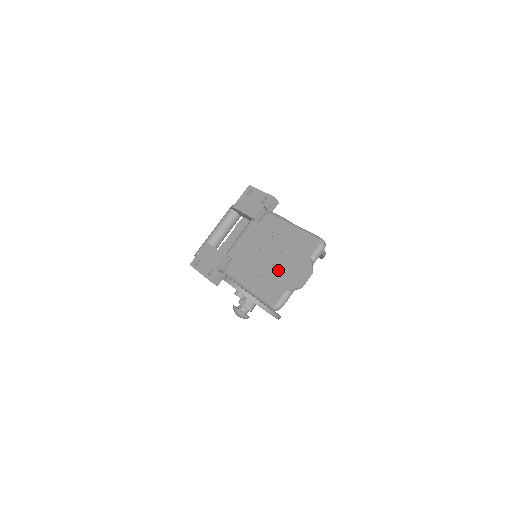
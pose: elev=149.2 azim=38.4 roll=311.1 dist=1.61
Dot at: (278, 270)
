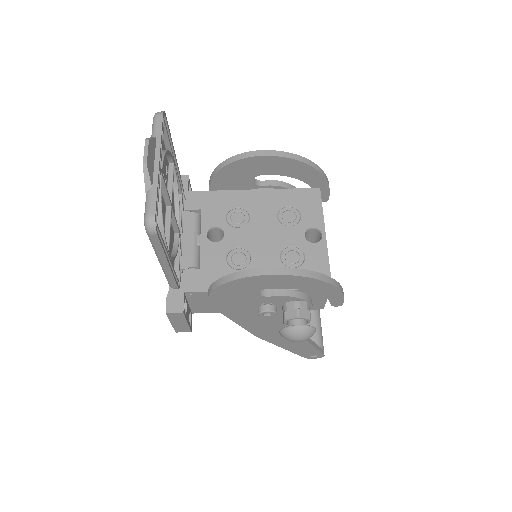
Dot at: occluded
